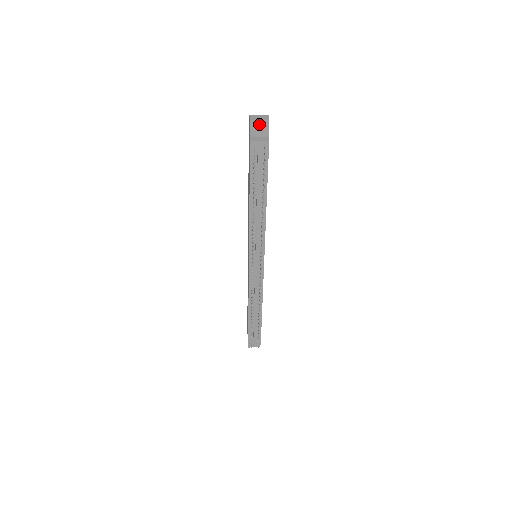
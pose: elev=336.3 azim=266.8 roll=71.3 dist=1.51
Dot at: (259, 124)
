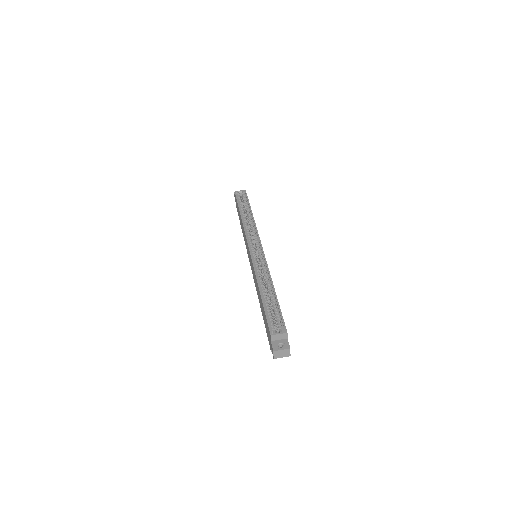
Dot at: (280, 346)
